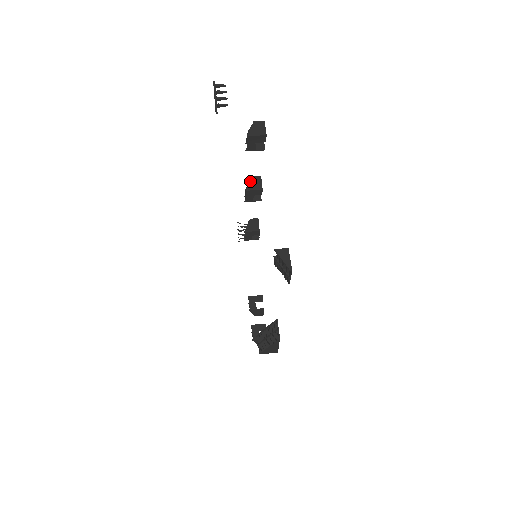
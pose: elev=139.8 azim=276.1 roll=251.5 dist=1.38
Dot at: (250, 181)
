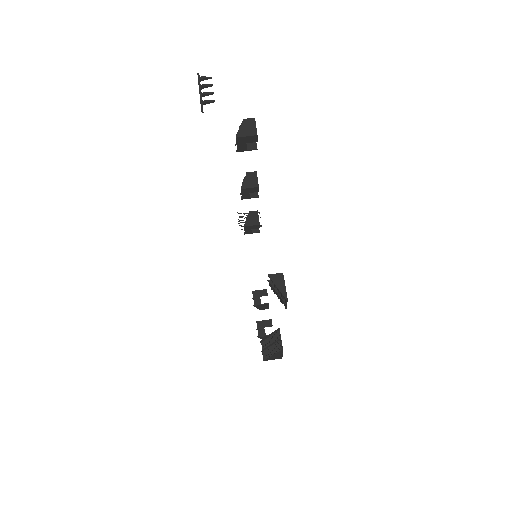
Dot at: (245, 178)
